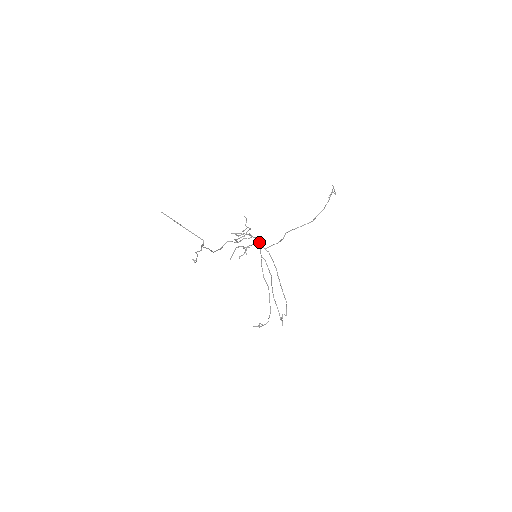
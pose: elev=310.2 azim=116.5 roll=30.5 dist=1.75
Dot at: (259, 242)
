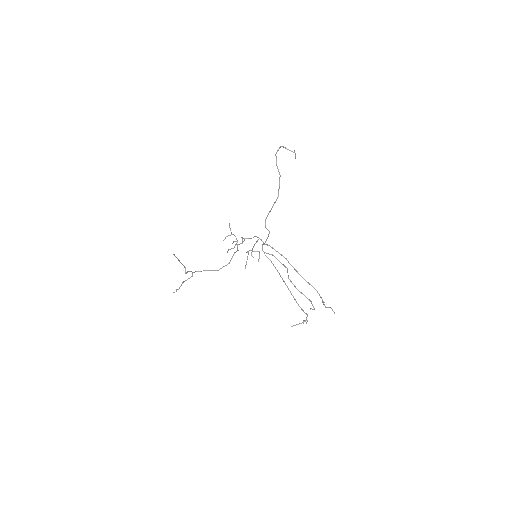
Dot at: (257, 240)
